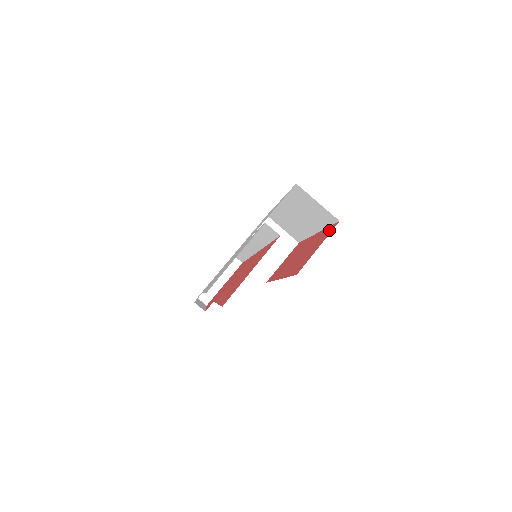
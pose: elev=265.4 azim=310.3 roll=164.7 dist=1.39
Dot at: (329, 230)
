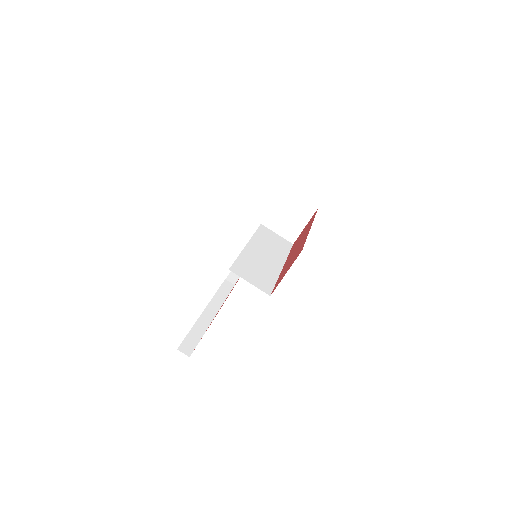
Dot at: (299, 252)
